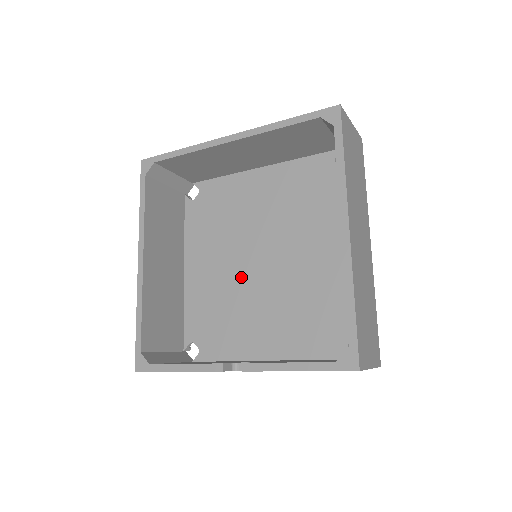
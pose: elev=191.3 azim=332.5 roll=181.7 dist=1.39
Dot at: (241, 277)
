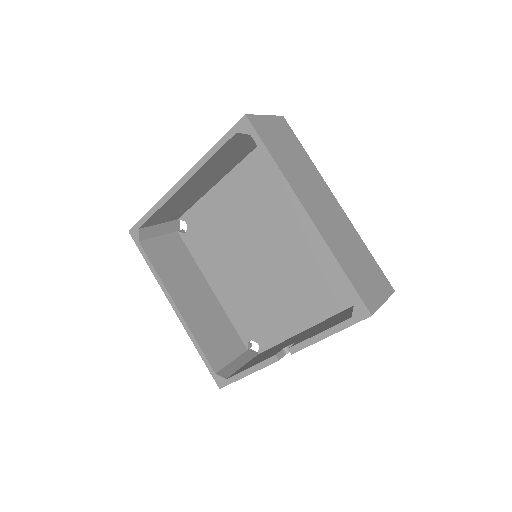
Dot at: (256, 275)
